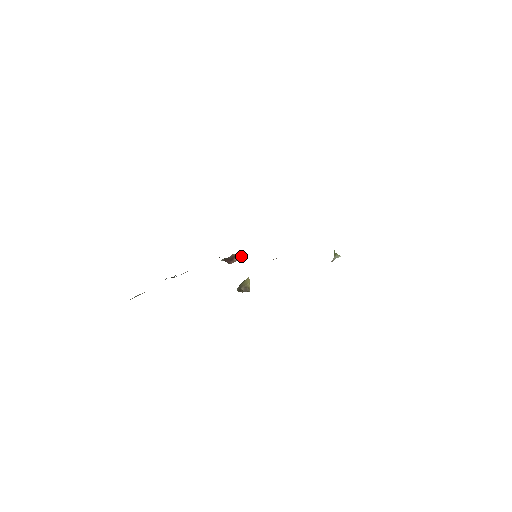
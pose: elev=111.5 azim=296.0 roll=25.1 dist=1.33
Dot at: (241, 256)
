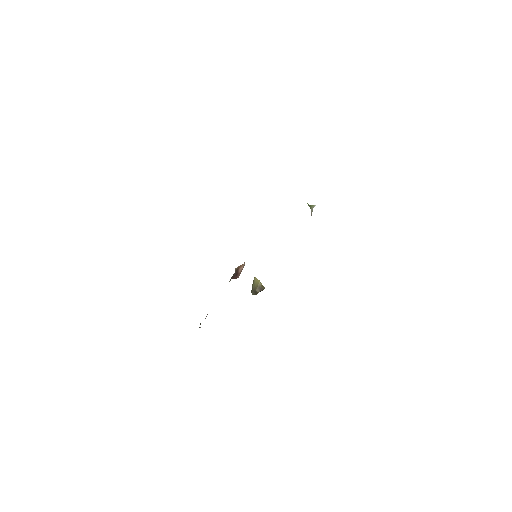
Dot at: (242, 265)
